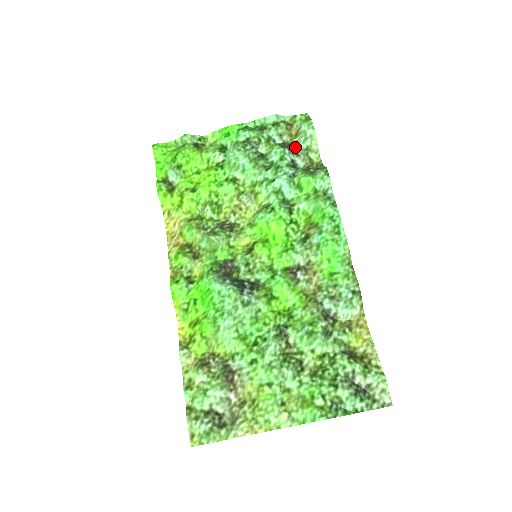
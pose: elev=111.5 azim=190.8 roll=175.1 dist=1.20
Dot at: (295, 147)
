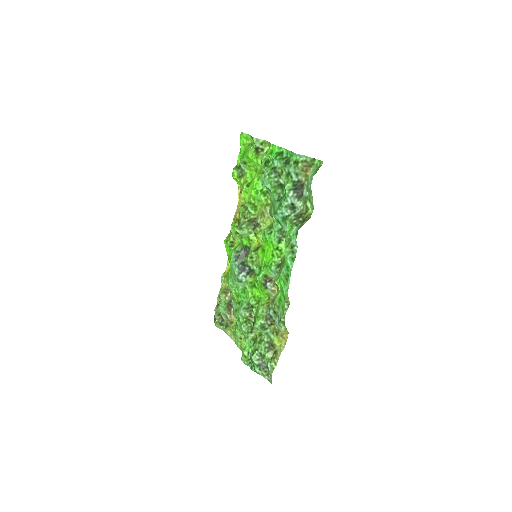
Dot at: (302, 191)
